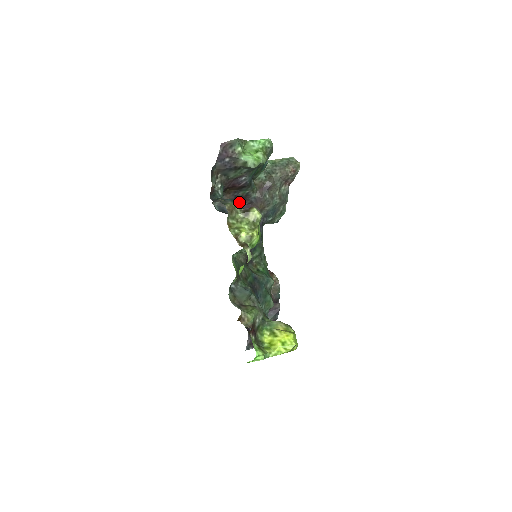
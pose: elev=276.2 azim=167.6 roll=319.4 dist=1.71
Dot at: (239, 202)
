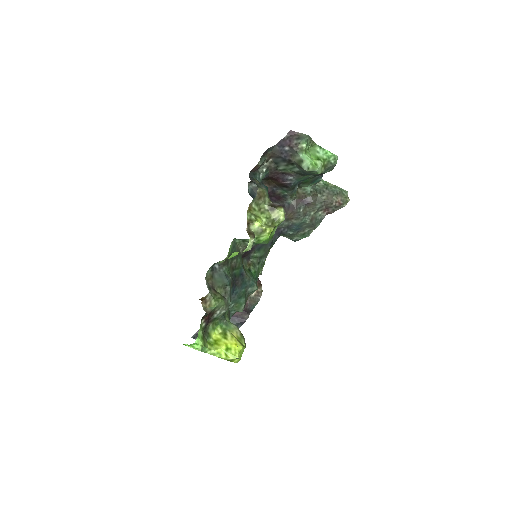
Dot at: (273, 198)
